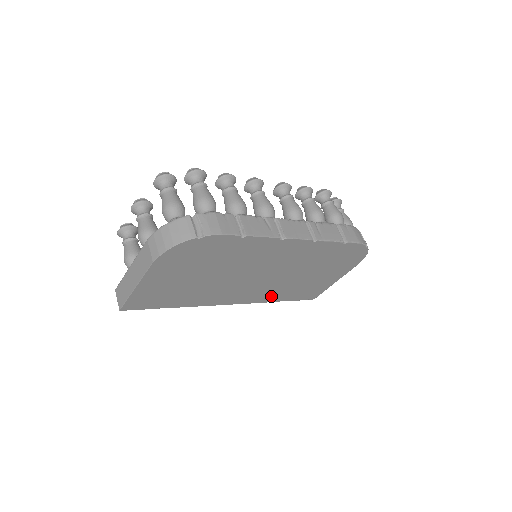
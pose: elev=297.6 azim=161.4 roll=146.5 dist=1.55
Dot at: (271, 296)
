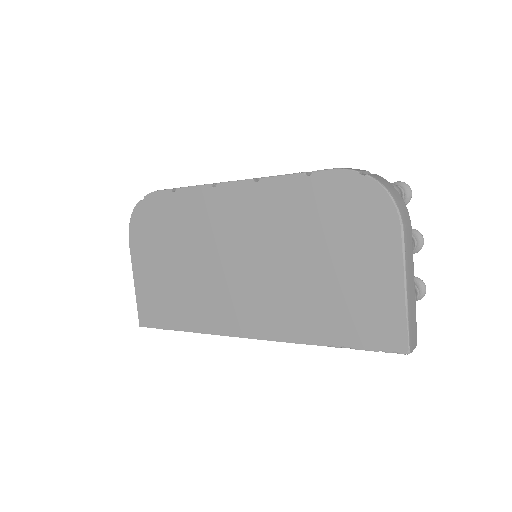
Dot at: (298, 324)
